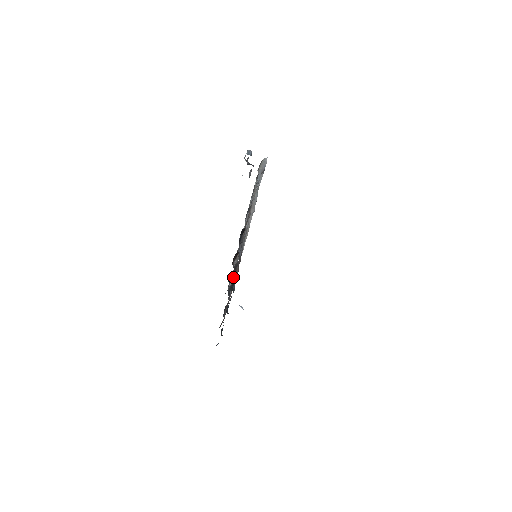
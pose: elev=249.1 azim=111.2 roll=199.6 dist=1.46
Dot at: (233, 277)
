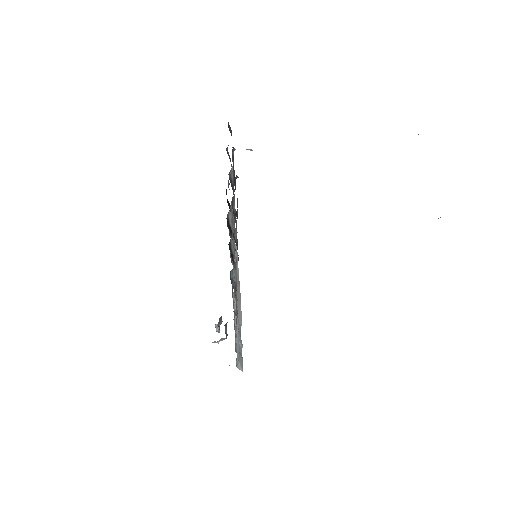
Dot at: occluded
